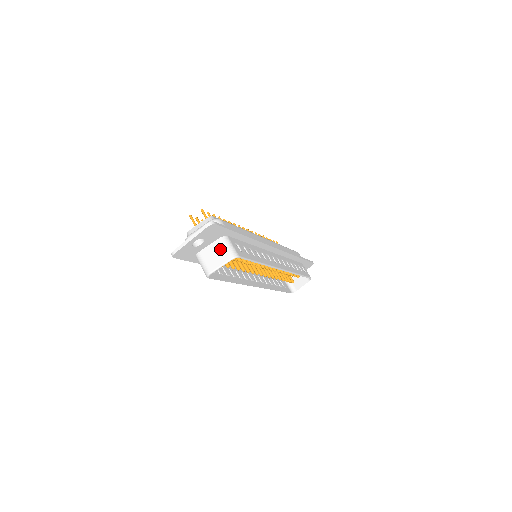
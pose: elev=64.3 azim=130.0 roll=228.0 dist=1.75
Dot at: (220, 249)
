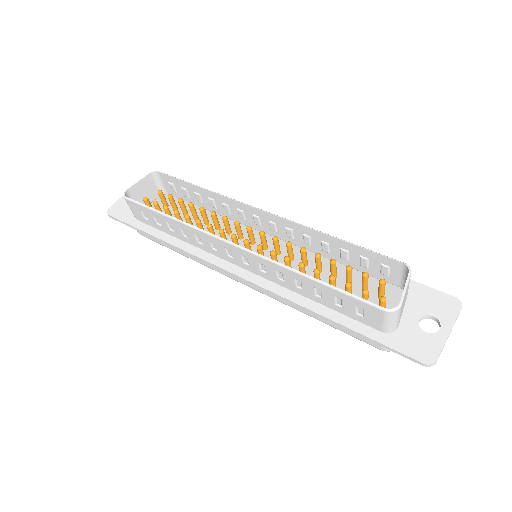
Dot at: (151, 190)
